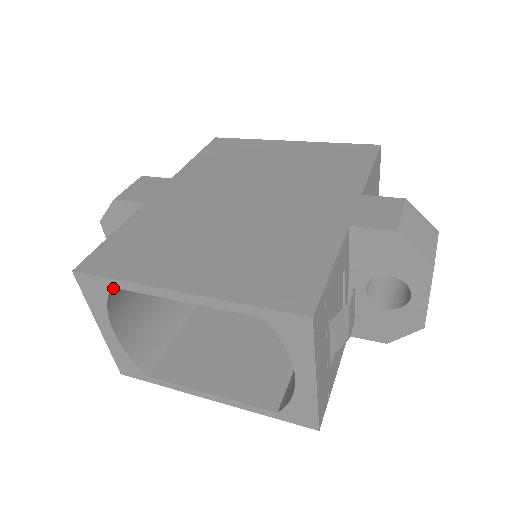
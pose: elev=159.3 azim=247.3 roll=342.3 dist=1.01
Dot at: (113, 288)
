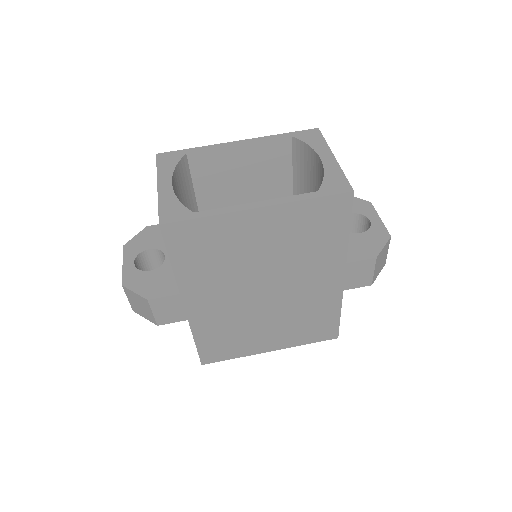
Dot at: occluded
